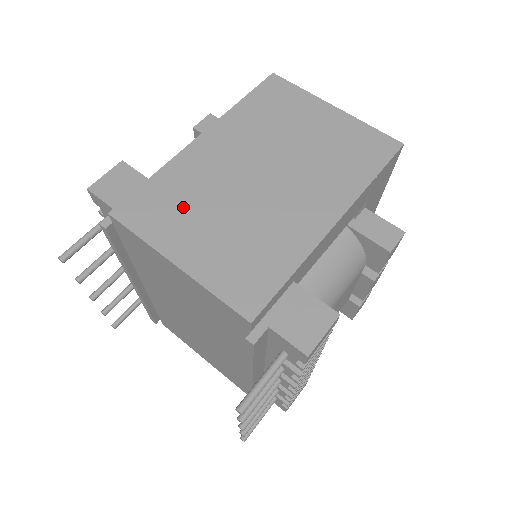
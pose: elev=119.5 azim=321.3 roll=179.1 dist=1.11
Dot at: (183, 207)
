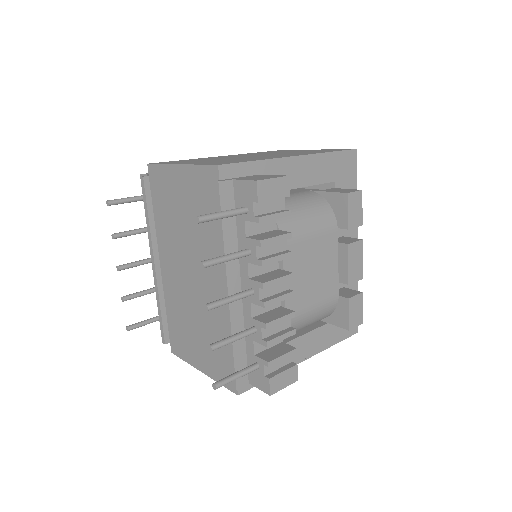
Dot at: occluded
